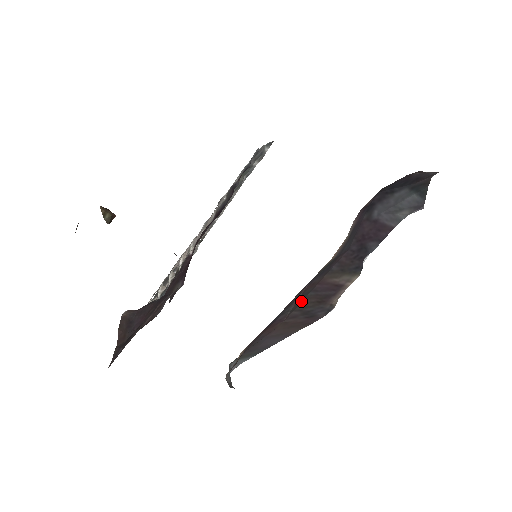
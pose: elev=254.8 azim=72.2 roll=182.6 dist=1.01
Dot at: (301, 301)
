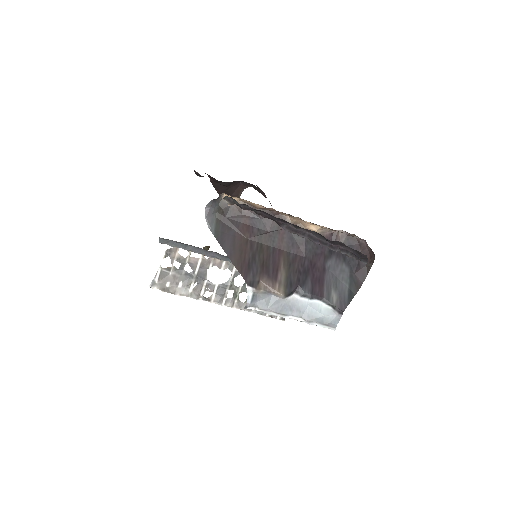
Dot at: (266, 243)
